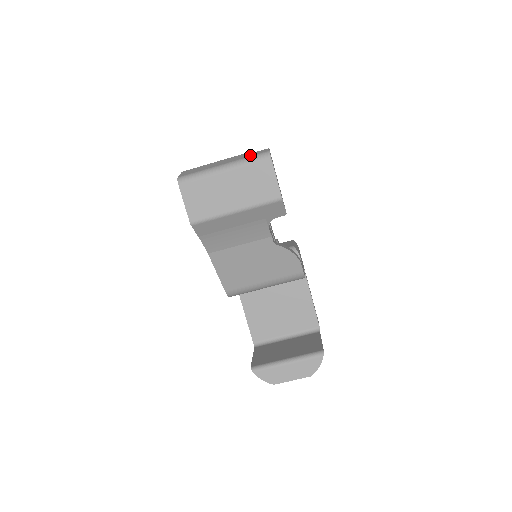
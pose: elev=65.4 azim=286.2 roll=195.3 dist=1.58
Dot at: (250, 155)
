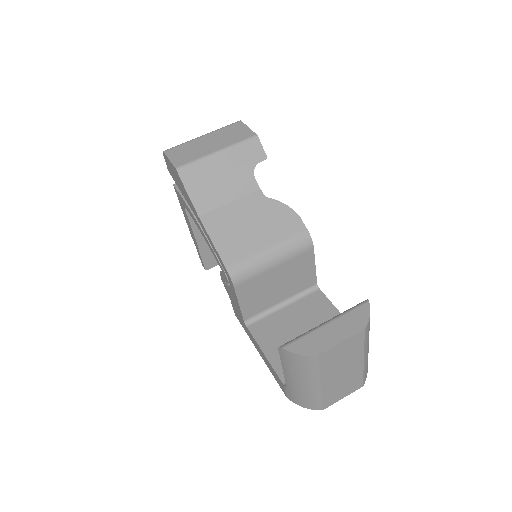
Dot at: occluded
